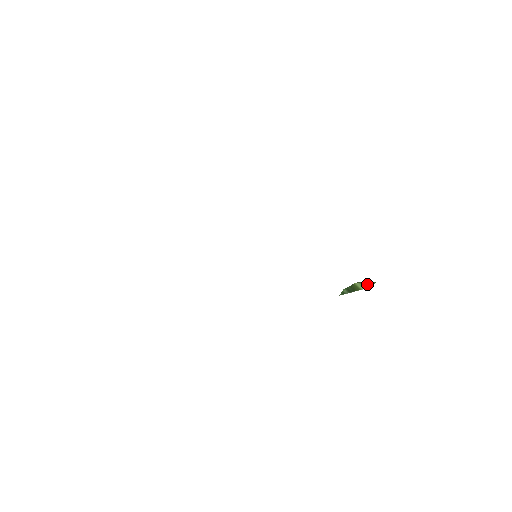
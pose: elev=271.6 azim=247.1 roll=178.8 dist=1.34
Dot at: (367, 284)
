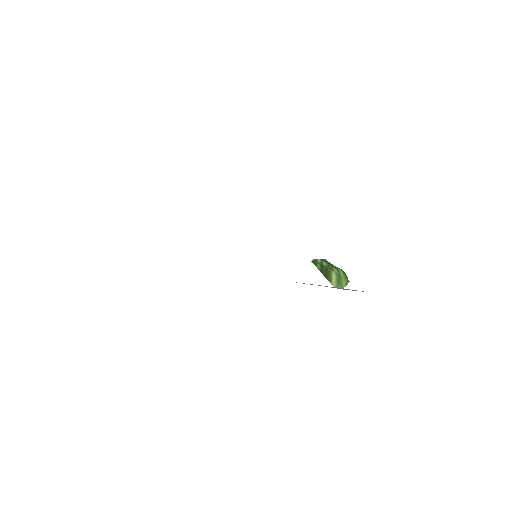
Dot at: (341, 283)
